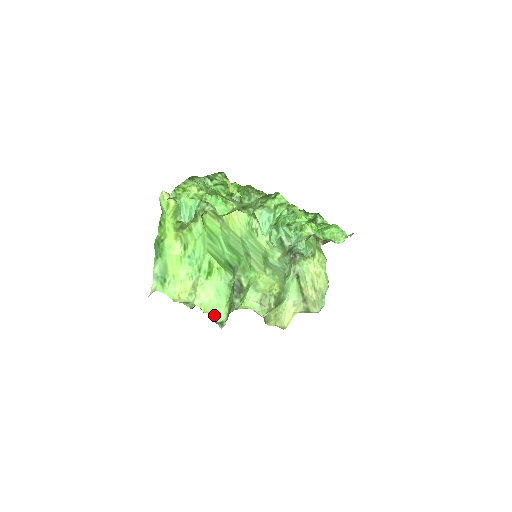
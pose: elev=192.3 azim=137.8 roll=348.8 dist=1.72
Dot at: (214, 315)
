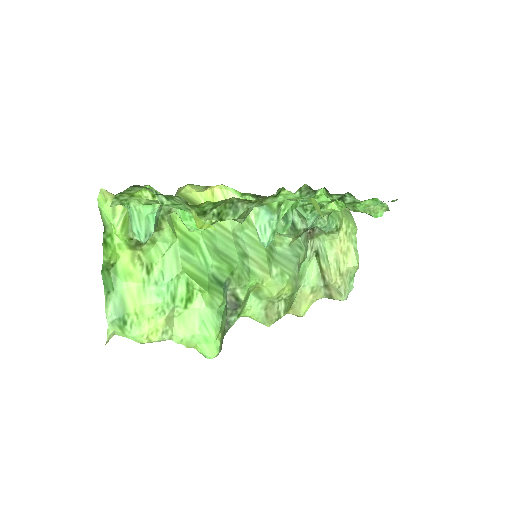
Dot at: (201, 352)
